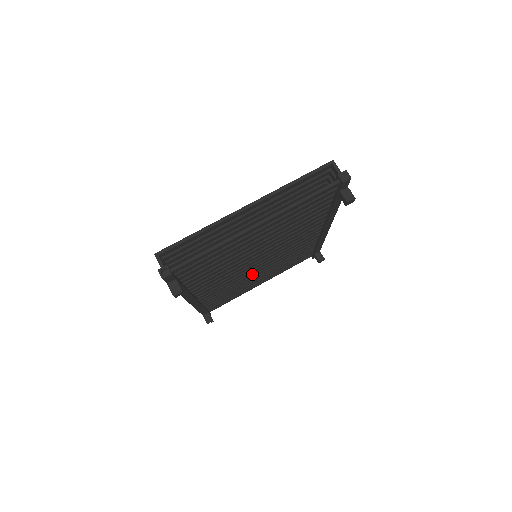
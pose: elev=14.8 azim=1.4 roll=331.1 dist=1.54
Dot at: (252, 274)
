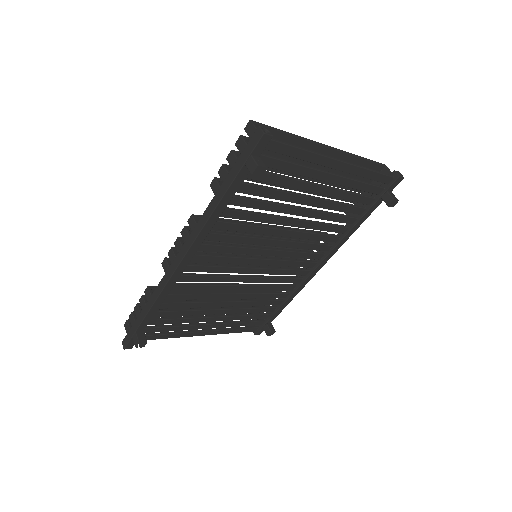
Dot at: (231, 287)
